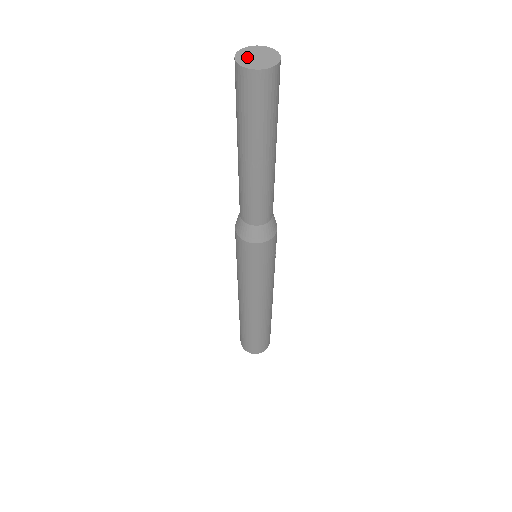
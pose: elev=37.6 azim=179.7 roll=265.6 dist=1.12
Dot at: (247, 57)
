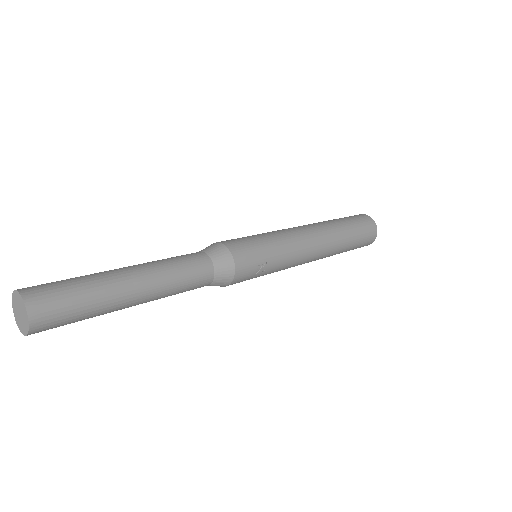
Dot at: (16, 308)
